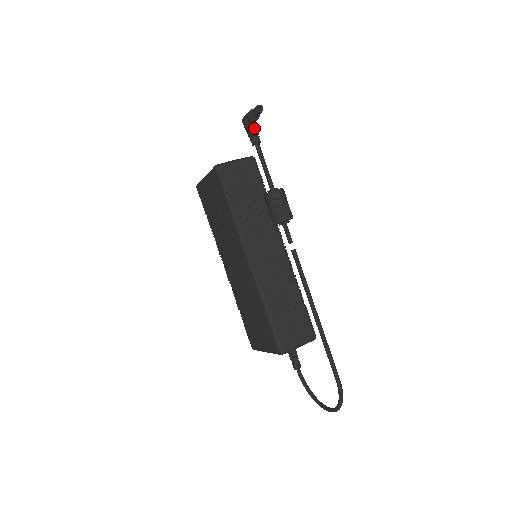
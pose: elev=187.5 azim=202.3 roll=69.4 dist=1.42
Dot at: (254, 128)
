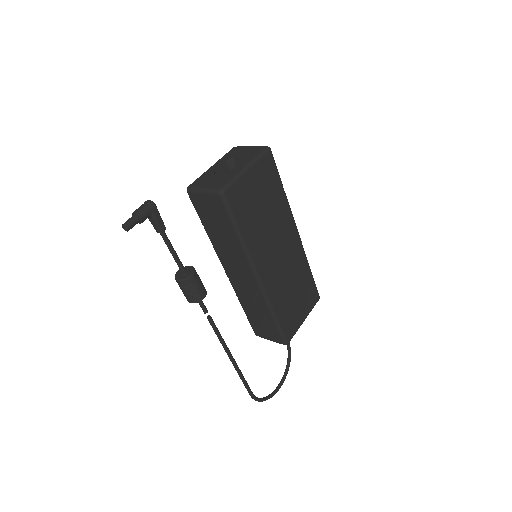
Dot at: (152, 219)
